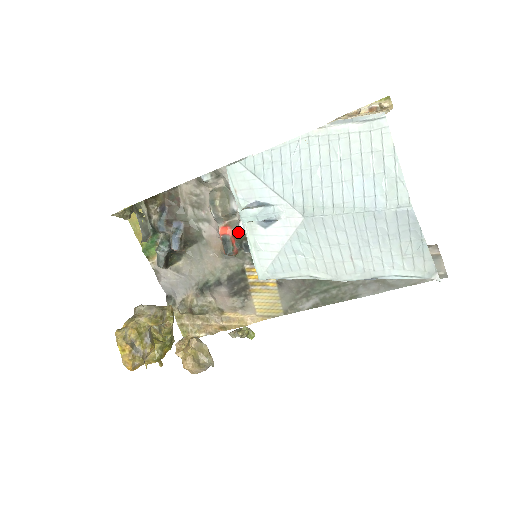
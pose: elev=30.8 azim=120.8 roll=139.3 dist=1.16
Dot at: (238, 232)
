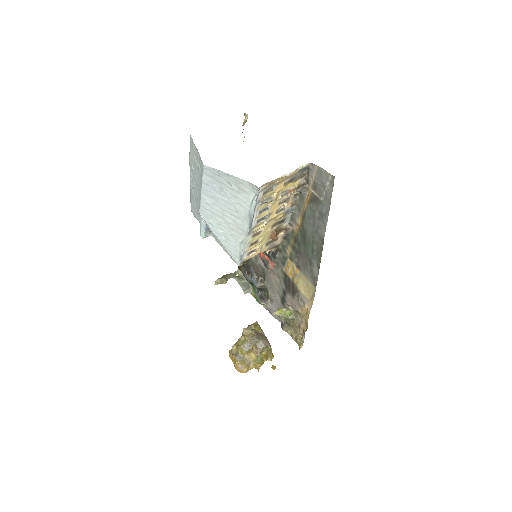
Dot at: occluded
